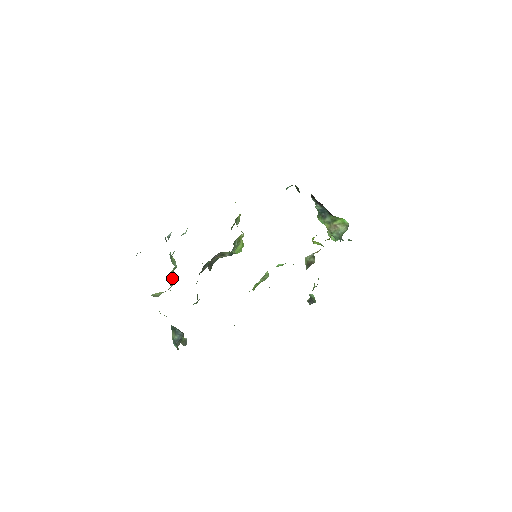
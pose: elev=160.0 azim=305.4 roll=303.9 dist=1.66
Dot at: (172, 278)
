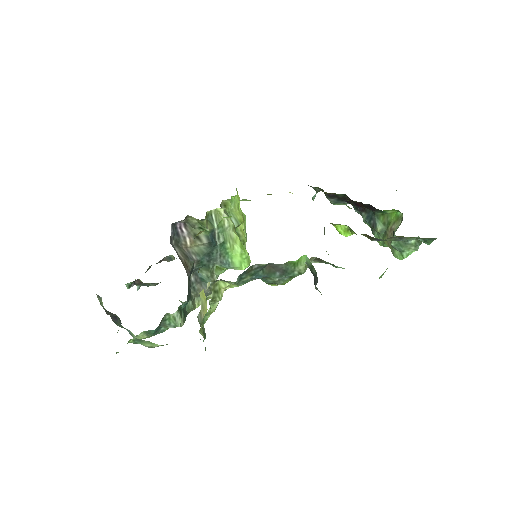
Dot at: occluded
